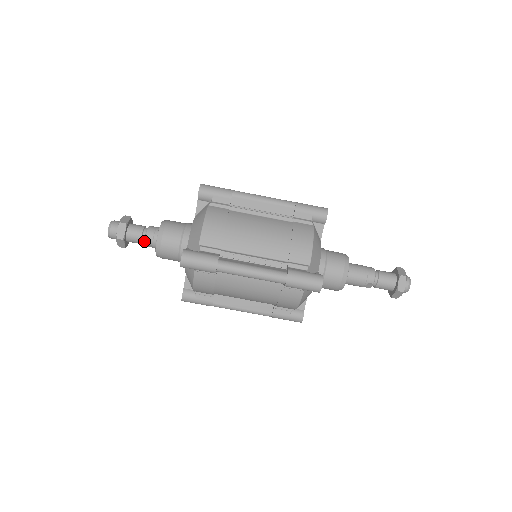
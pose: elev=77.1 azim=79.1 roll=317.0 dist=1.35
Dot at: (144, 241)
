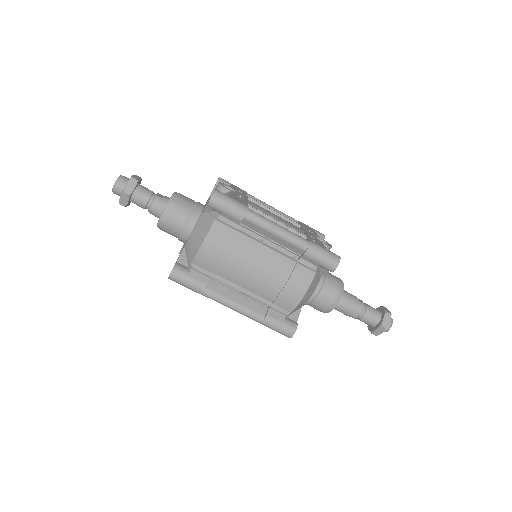
Dot at: (148, 209)
